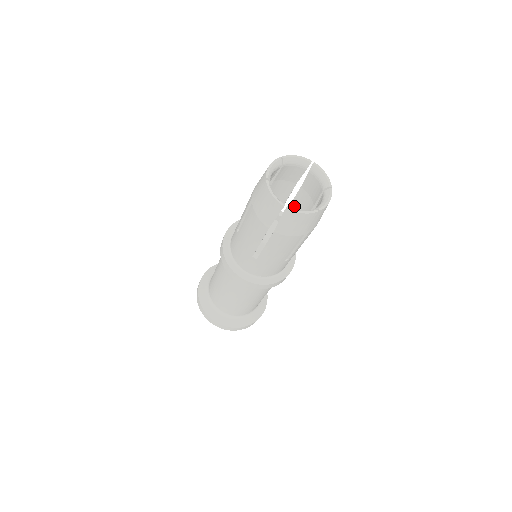
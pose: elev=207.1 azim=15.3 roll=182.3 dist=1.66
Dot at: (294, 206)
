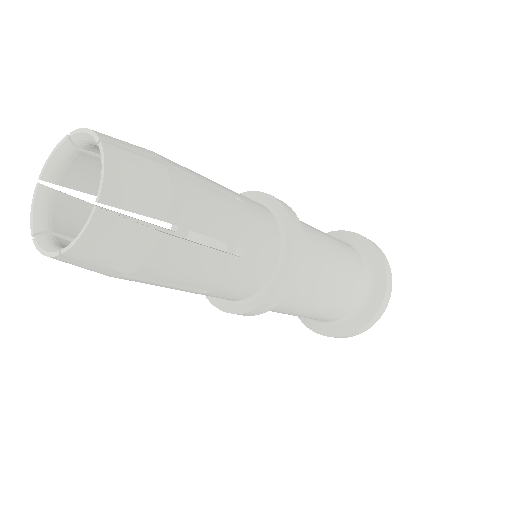
Dot at: occluded
